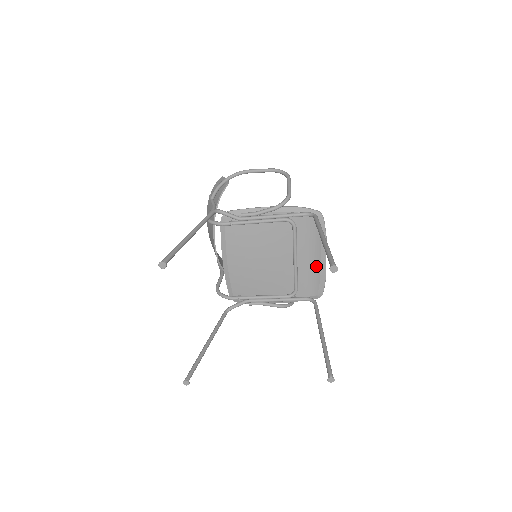
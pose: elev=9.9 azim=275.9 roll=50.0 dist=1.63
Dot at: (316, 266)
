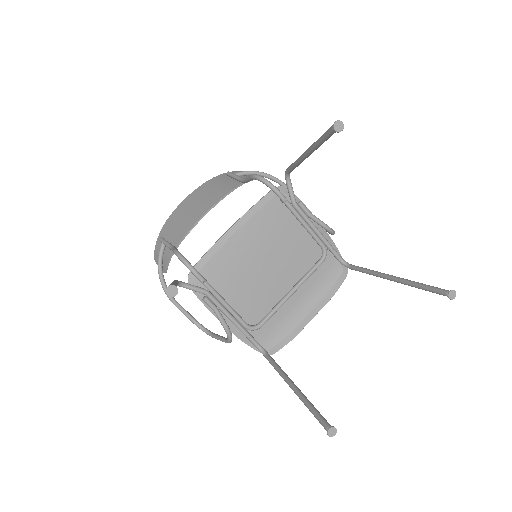
Dot at: (298, 317)
